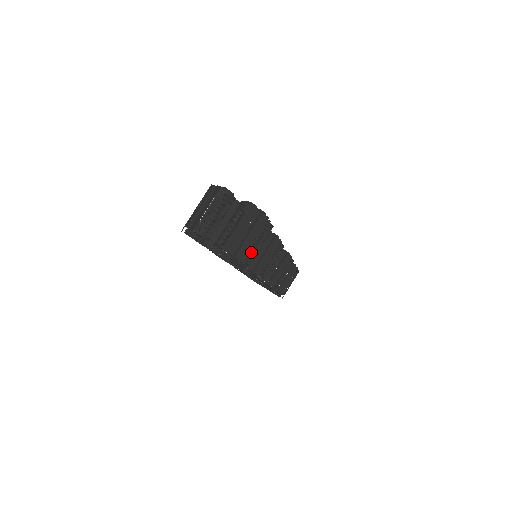
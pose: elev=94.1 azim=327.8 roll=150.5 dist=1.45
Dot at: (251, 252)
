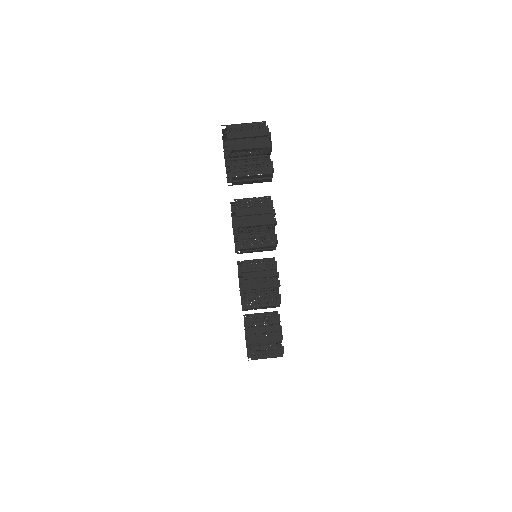
Dot at: (243, 170)
